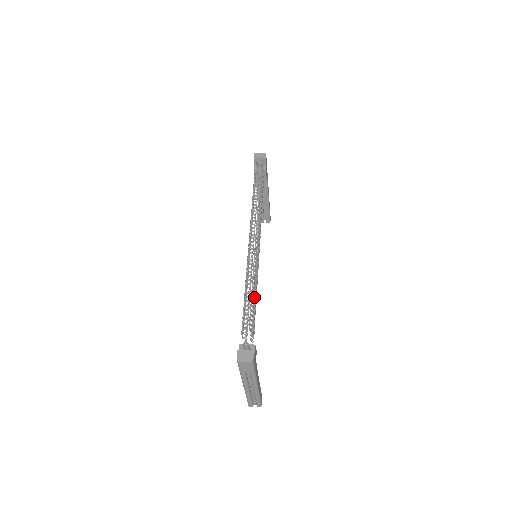
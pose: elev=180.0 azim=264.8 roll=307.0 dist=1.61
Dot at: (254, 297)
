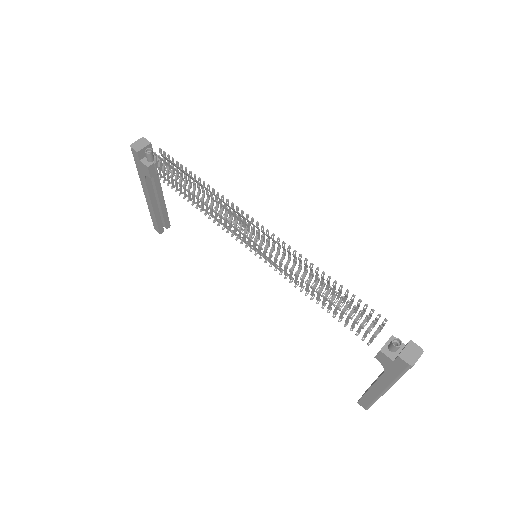
Dot at: (339, 290)
